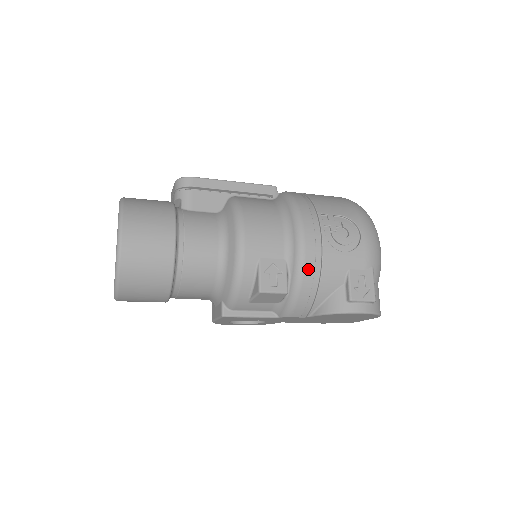
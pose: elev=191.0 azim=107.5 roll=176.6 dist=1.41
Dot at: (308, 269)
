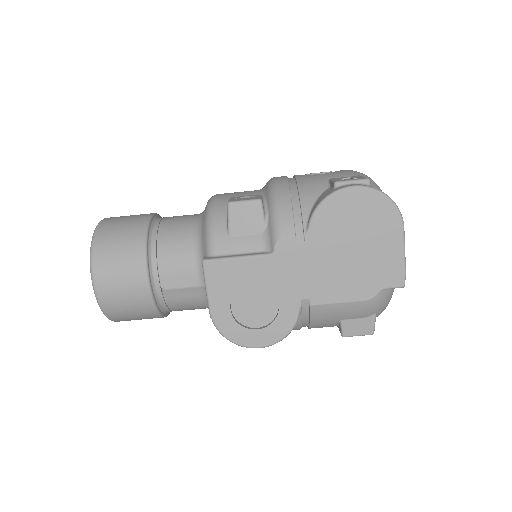
Dot at: (281, 185)
